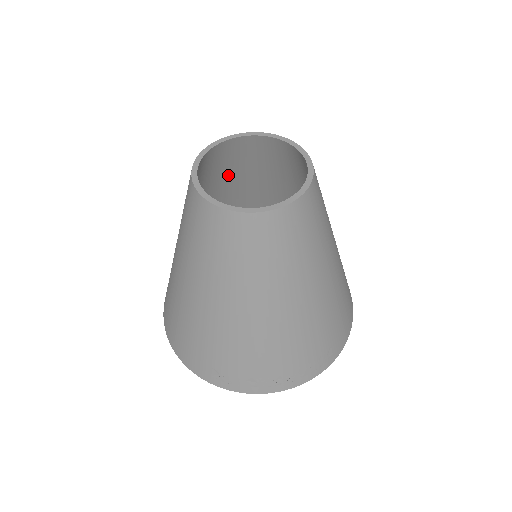
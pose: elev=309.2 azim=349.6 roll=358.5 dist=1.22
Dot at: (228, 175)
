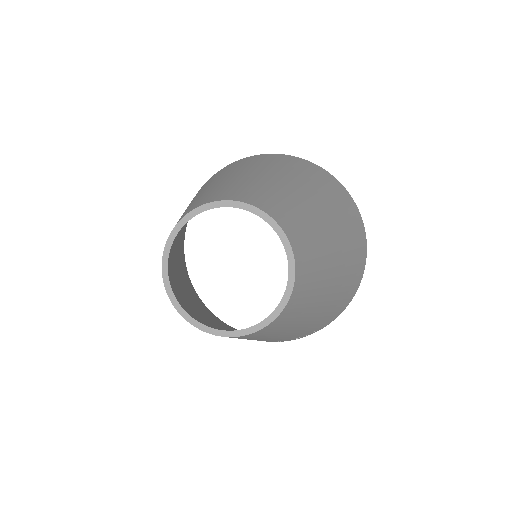
Dot at: occluded
